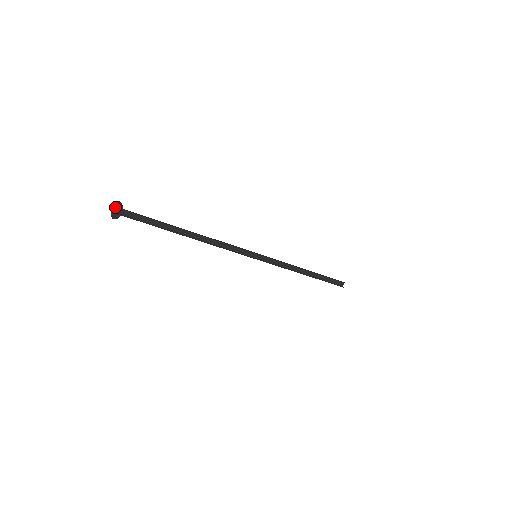
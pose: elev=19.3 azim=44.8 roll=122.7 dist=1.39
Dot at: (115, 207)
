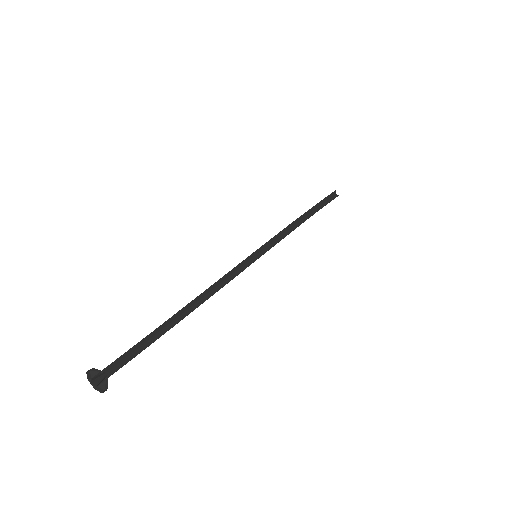
Dot at: (96, 378)
